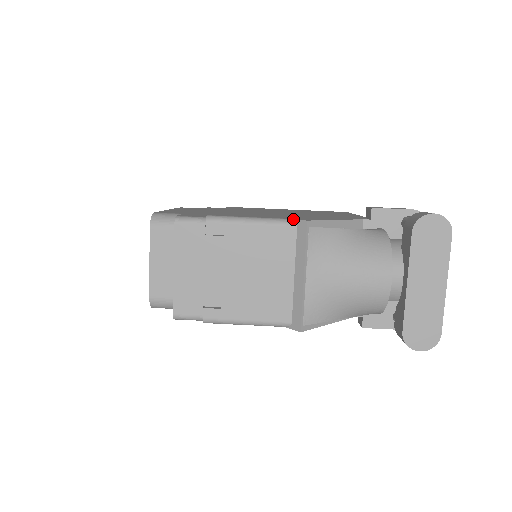
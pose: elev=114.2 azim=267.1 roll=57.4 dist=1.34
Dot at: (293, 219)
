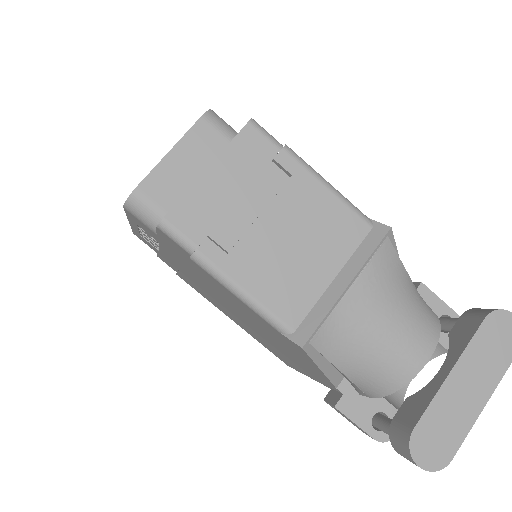
Dot at: (371, 219)
